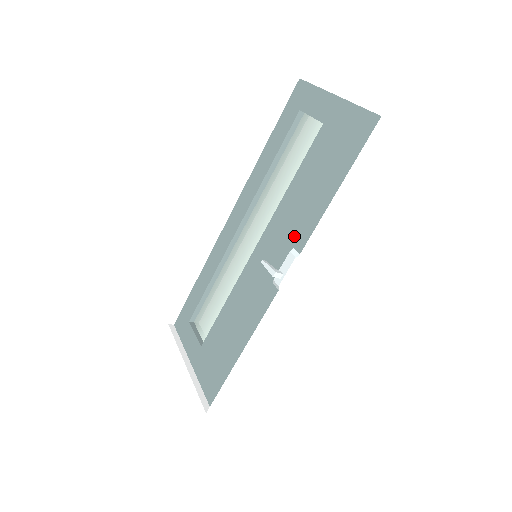
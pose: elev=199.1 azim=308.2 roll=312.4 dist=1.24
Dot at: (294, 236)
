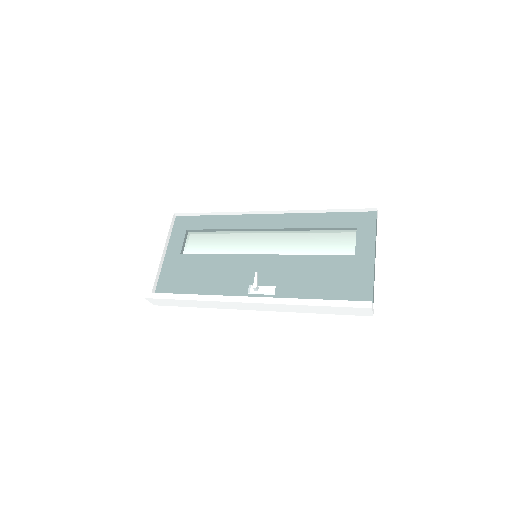
Dot at: (282, 282)
